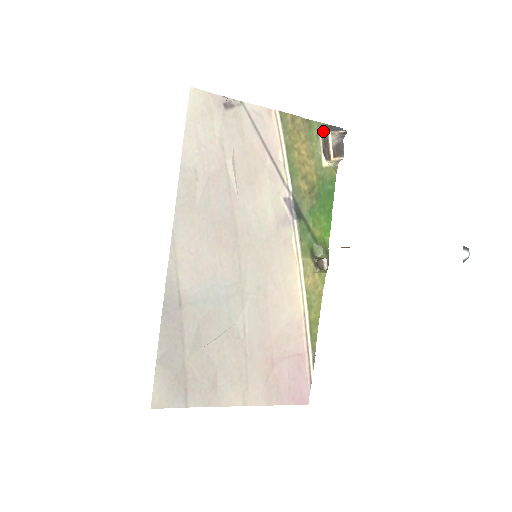
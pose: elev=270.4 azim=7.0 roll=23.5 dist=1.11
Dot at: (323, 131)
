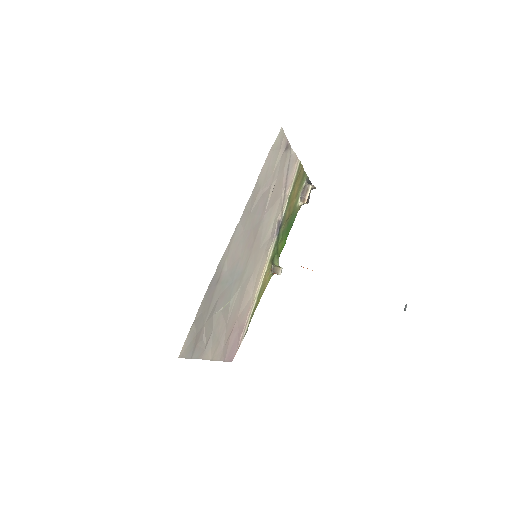
Dot at: (307, 182)
